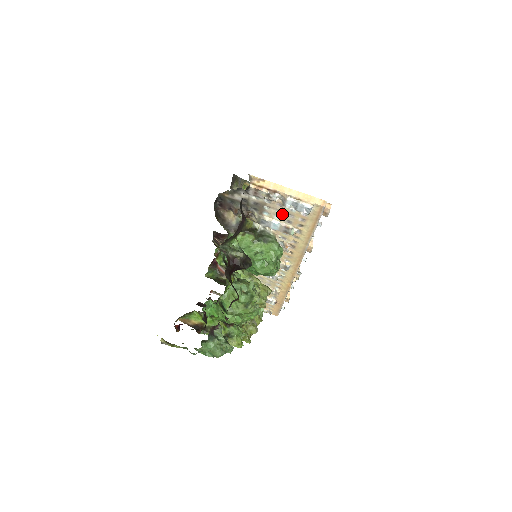
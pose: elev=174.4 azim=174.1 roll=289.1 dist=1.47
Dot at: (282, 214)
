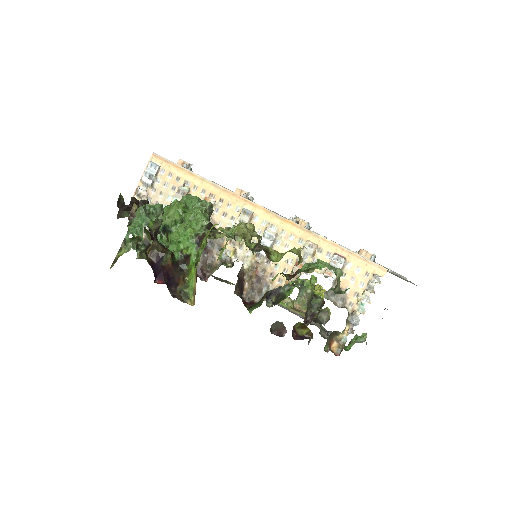
Dot at: (165, 193)
